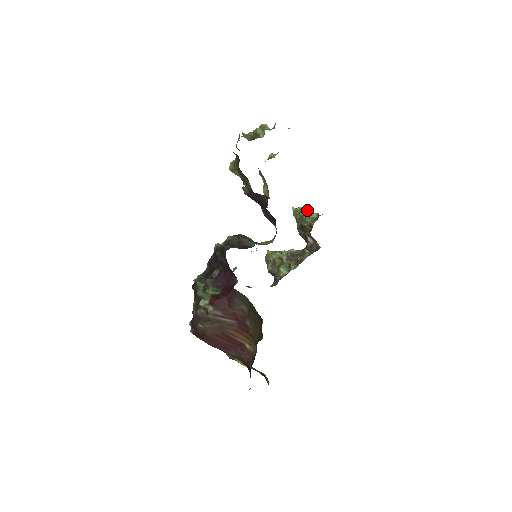
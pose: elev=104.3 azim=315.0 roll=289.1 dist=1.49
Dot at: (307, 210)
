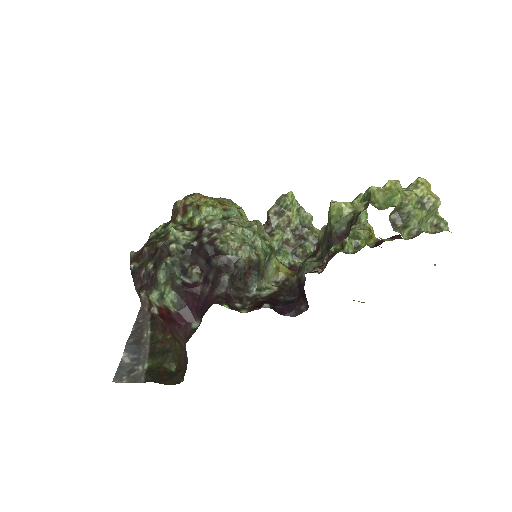
Dot at: (364, 224)
